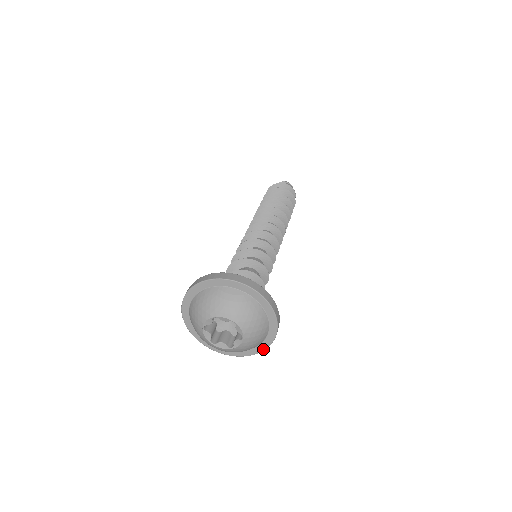
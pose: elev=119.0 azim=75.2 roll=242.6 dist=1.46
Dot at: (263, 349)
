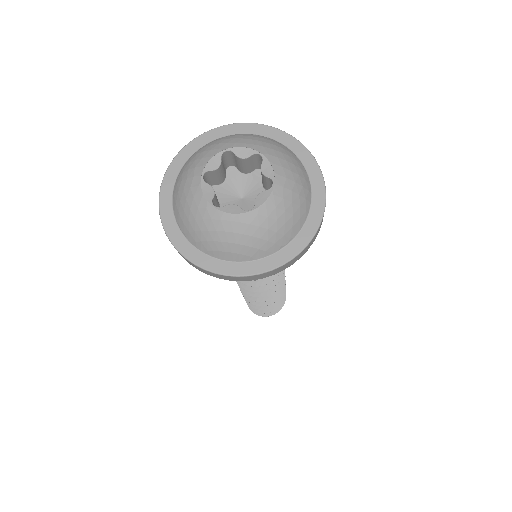
Dot at: (301, 247)
